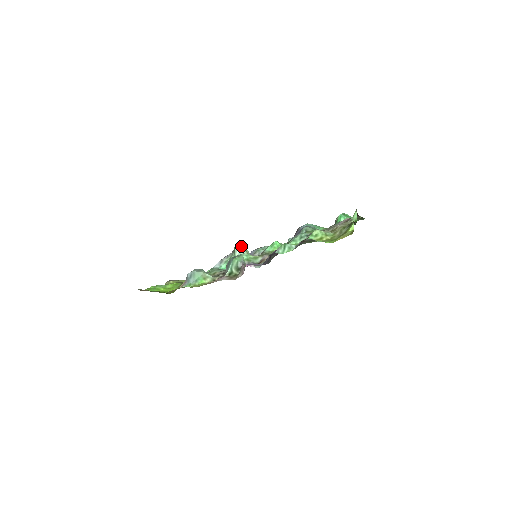
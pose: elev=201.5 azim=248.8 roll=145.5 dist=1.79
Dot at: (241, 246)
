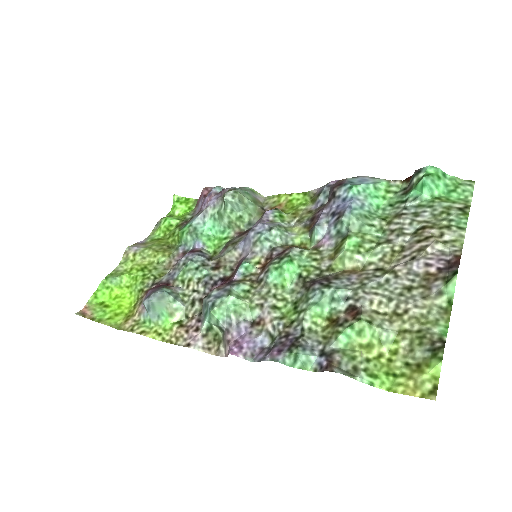
Dot at: (234, 199)
